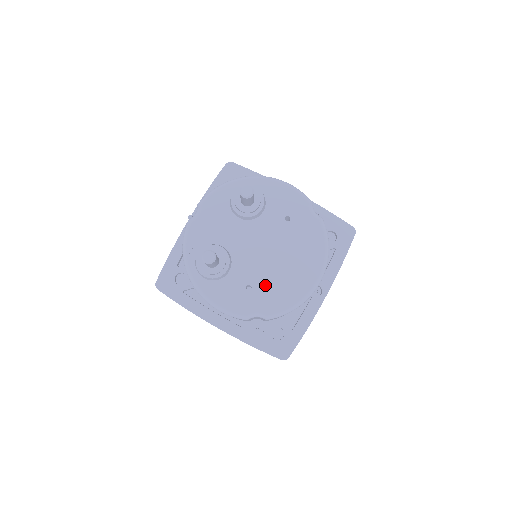
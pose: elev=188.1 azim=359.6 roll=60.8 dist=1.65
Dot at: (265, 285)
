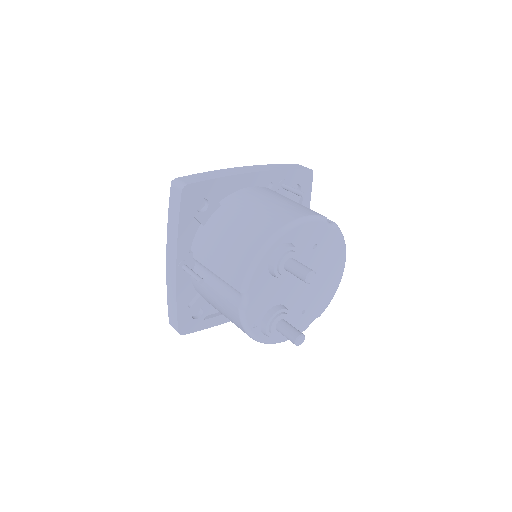
Dot at: (313, 301)
